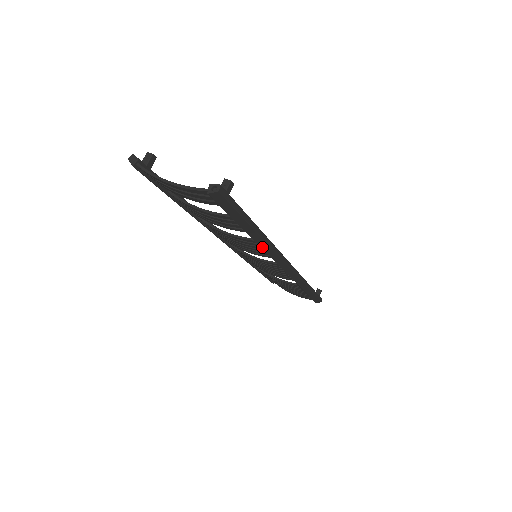
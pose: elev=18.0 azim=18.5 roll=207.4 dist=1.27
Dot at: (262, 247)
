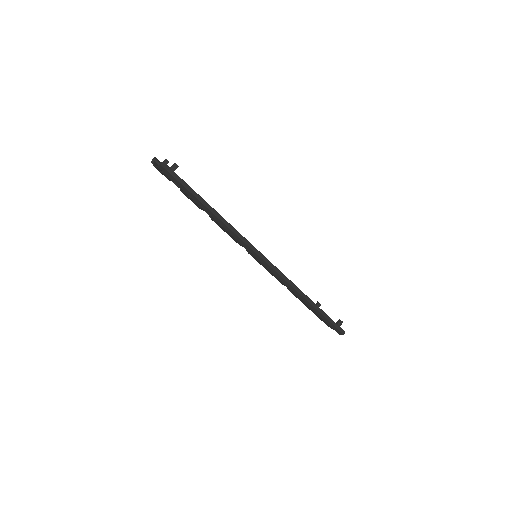
Dot at: (226, 229)
